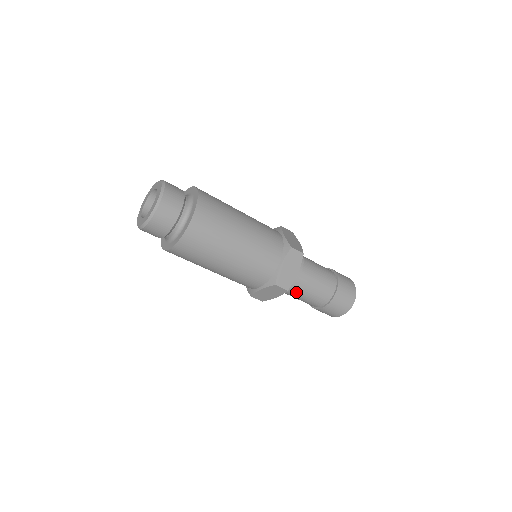
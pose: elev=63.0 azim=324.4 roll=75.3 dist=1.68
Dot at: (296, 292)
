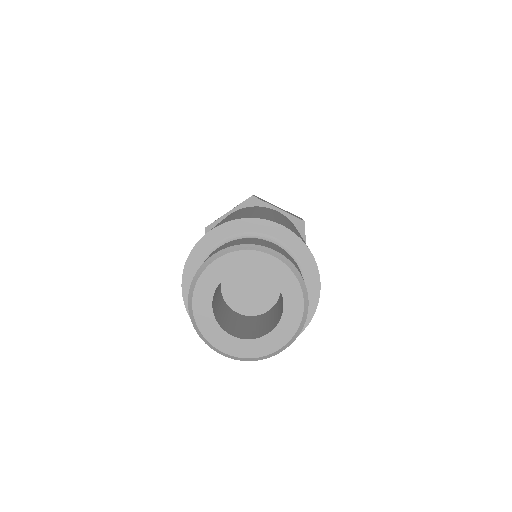
Dot at: occluded
